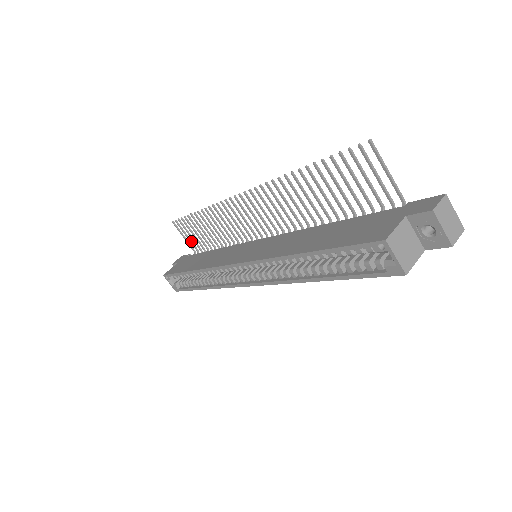
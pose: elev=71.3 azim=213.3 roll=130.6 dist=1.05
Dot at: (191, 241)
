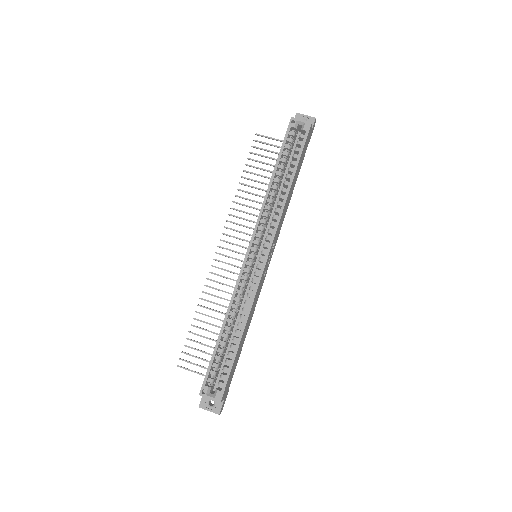
Dot at: (203, 367)
